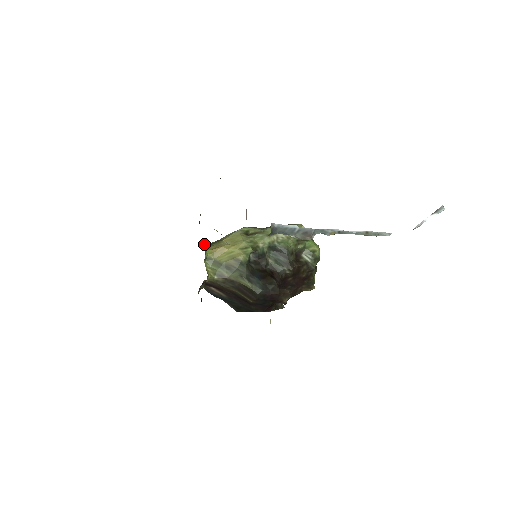
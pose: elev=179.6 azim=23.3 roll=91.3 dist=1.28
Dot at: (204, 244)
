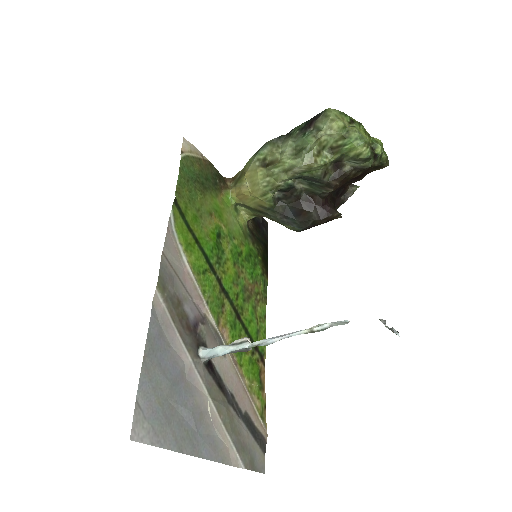
Dot at: (226, 193)
